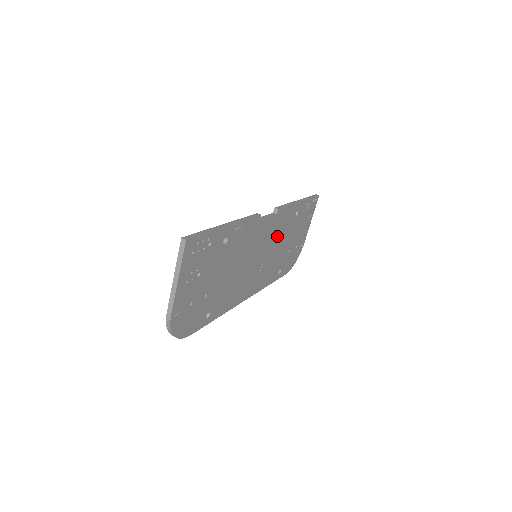
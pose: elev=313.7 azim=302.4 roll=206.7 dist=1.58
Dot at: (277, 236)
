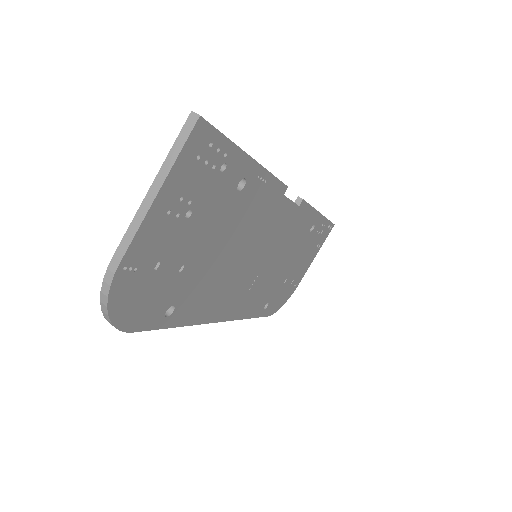
Dot at: (285, 244)
